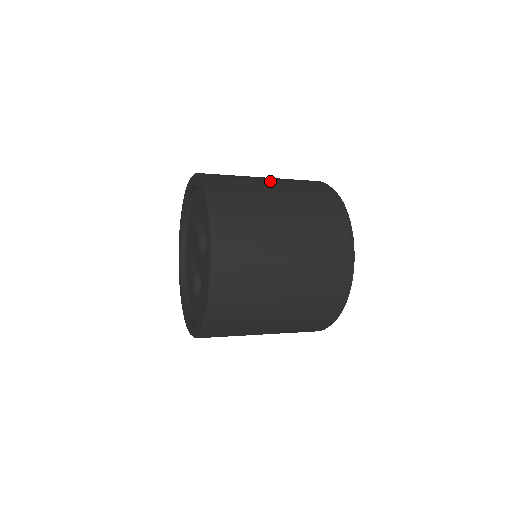
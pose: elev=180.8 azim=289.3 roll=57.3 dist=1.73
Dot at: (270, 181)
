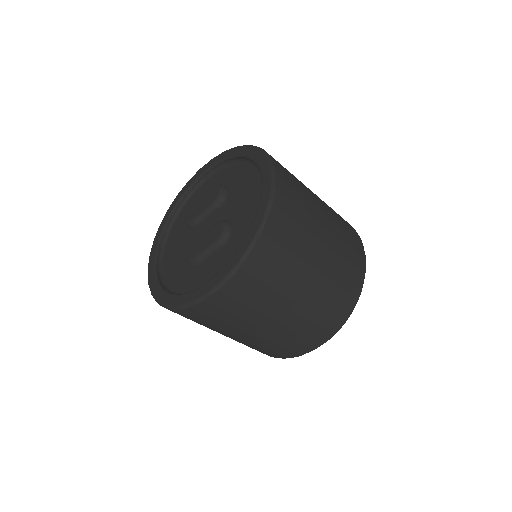
Dot at: occluded
